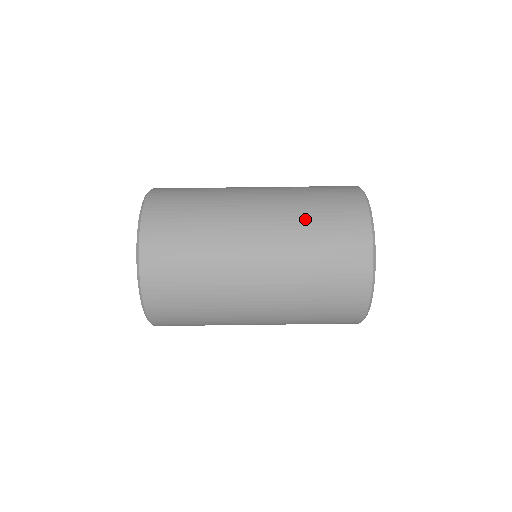
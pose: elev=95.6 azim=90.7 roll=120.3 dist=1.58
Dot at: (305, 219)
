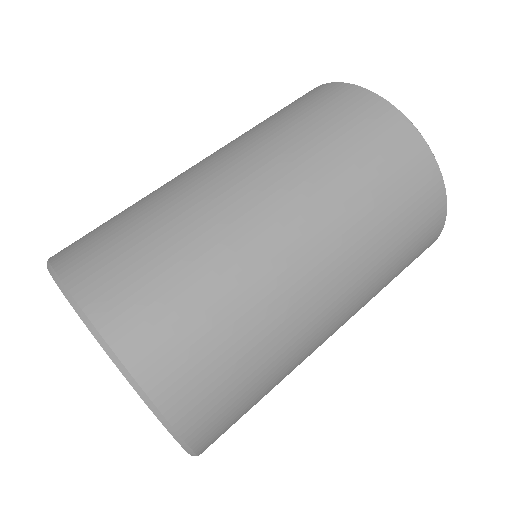
Dot at: occluded
